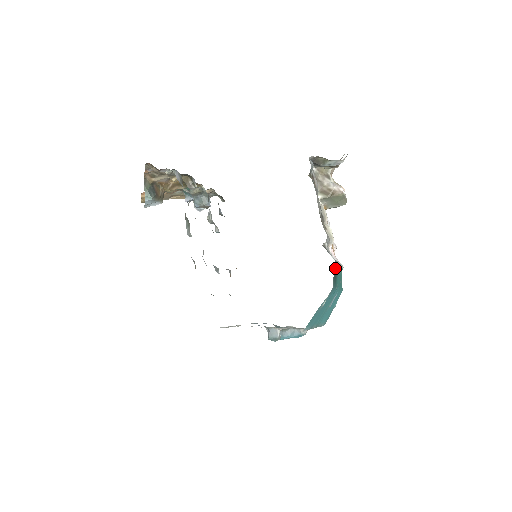
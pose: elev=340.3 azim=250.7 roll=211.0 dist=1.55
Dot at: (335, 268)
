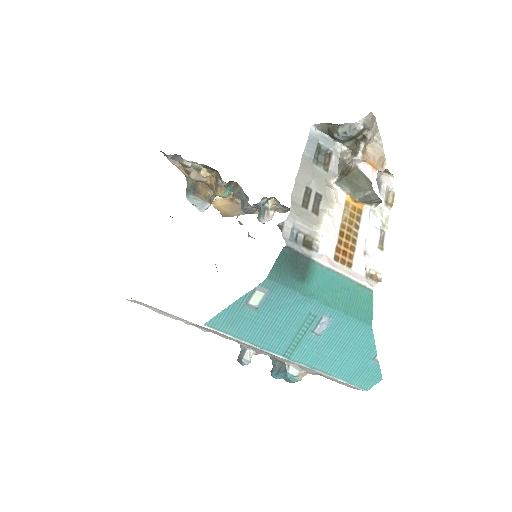
Dot at: (293, 260)
